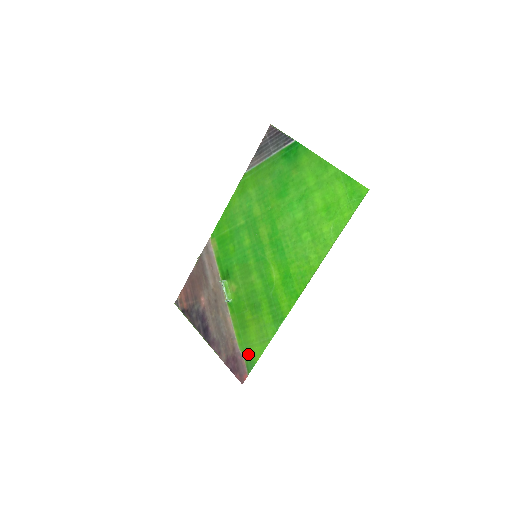
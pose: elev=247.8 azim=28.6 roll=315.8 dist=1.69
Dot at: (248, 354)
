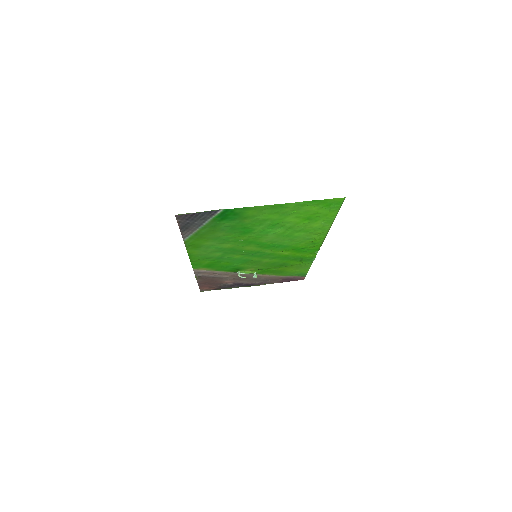
Dot at: occluded
